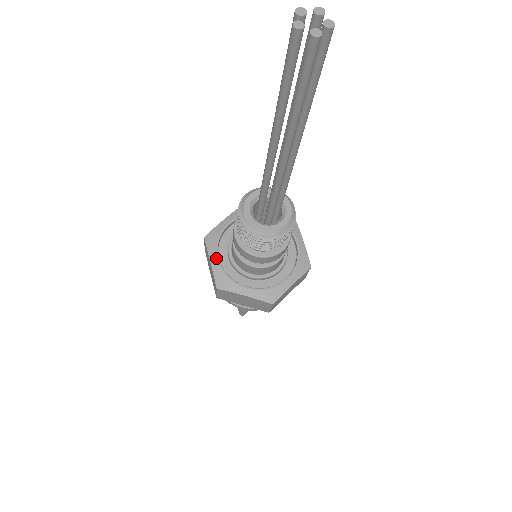
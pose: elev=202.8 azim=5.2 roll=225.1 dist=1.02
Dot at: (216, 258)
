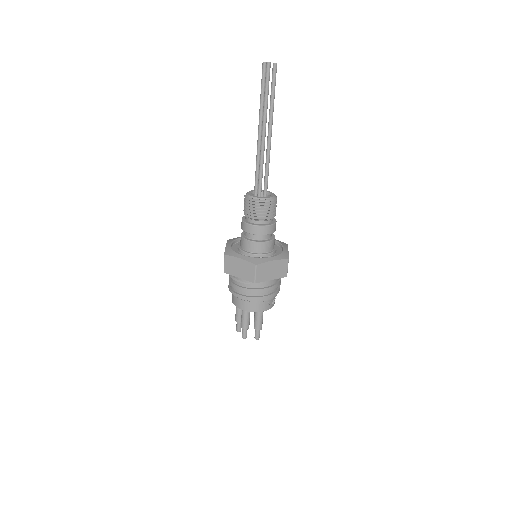
Dot at: (242, 255)
